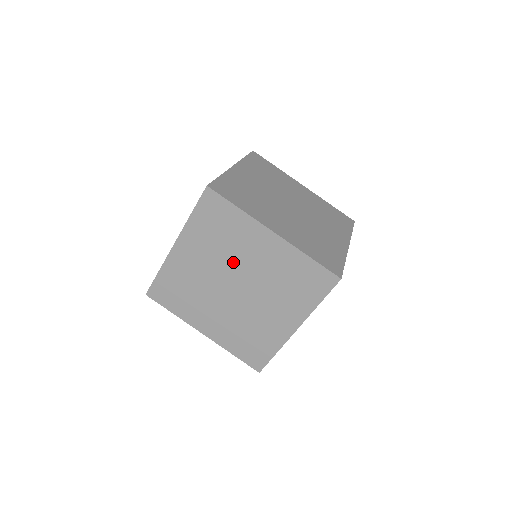
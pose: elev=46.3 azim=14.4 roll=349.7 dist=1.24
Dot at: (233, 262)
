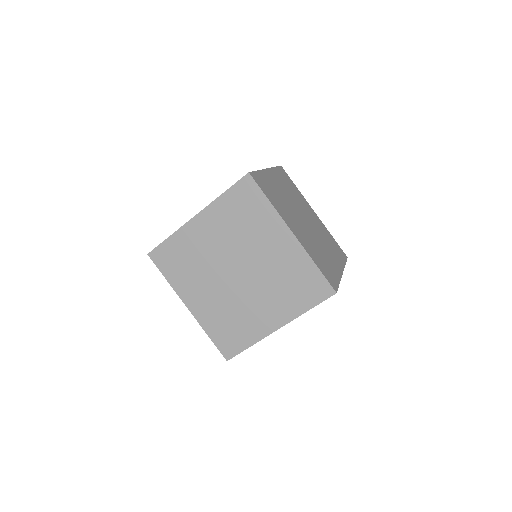
Dot at: (245, 248)
